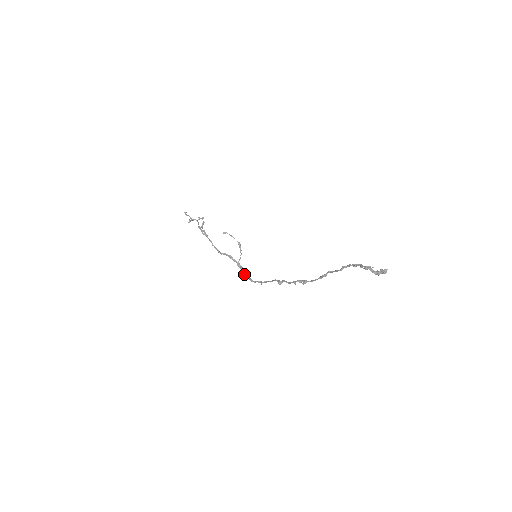
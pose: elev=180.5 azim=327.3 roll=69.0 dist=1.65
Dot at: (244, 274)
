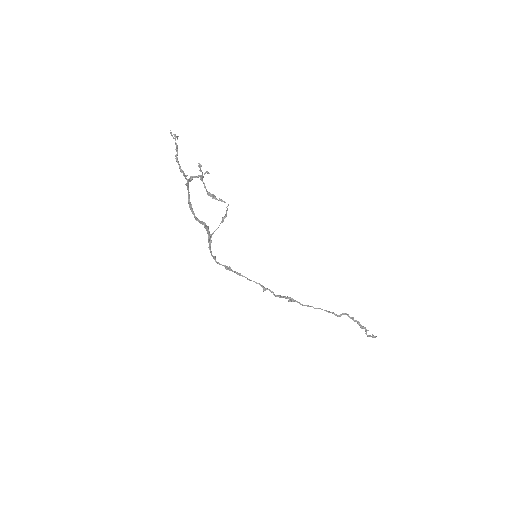
Dot at: occluded
